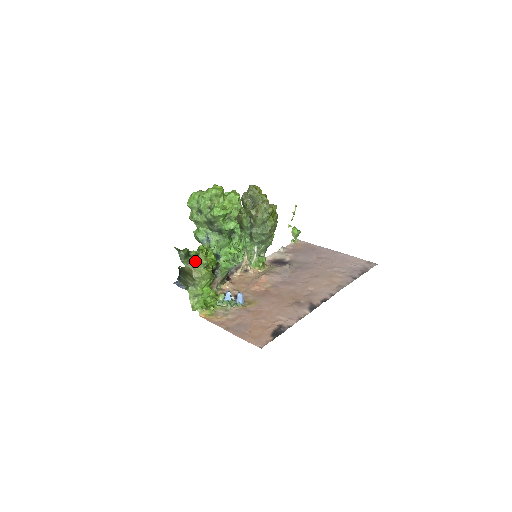
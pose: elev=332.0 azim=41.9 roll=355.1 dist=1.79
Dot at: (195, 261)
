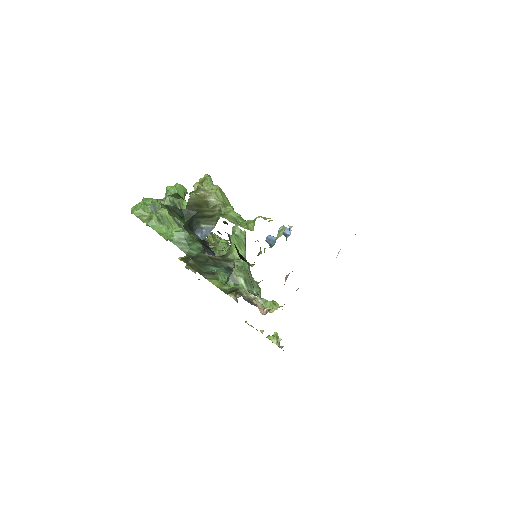
Dot at: occluded
